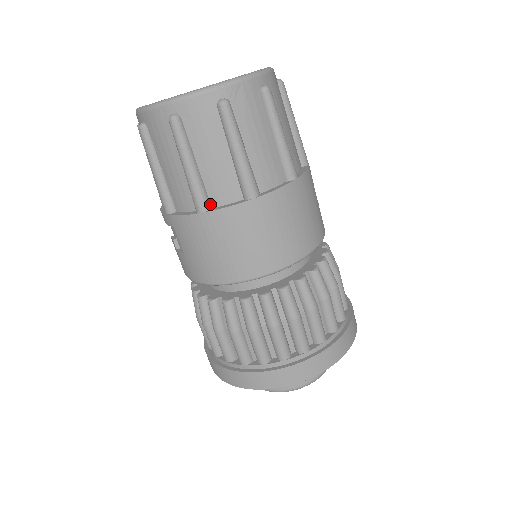
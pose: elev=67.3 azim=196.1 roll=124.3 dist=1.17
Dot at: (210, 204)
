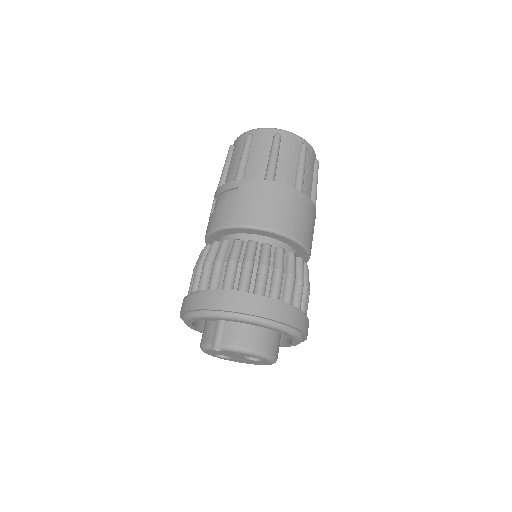
Dot at: occluded
